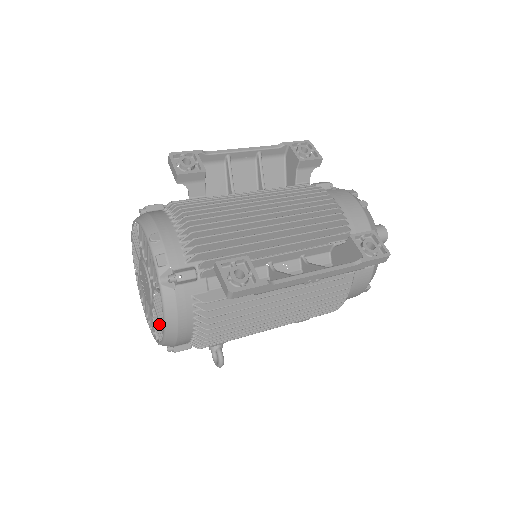
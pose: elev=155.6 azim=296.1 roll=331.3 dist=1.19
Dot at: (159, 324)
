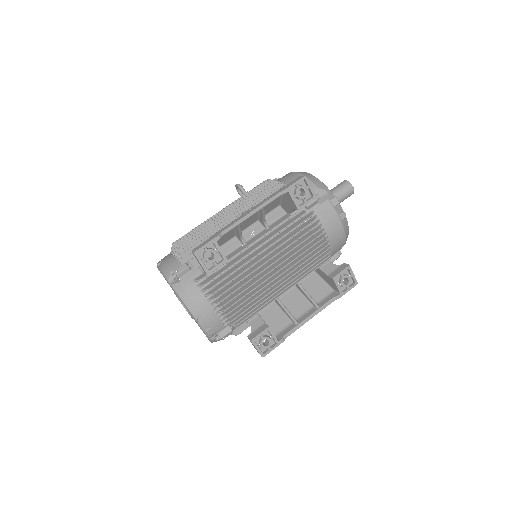
Dot at: occluded
